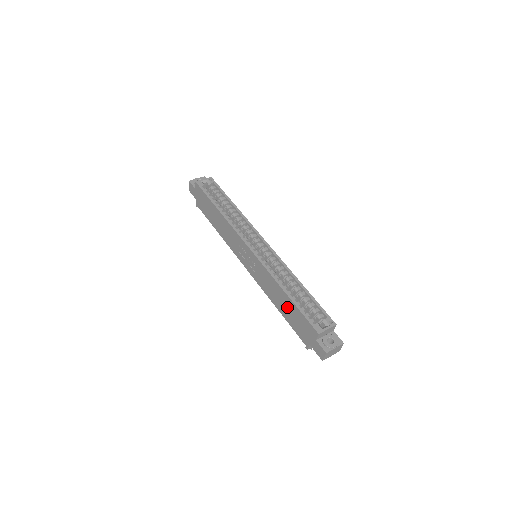
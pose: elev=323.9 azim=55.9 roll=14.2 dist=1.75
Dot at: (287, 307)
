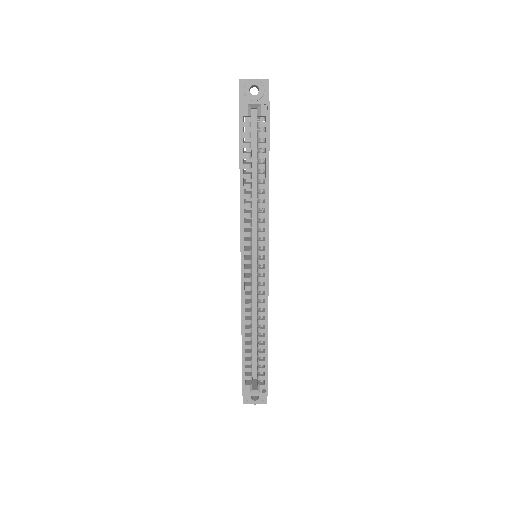
Dot at: occluded
